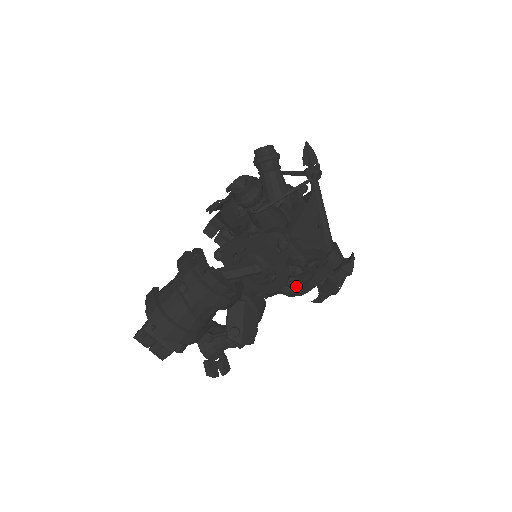
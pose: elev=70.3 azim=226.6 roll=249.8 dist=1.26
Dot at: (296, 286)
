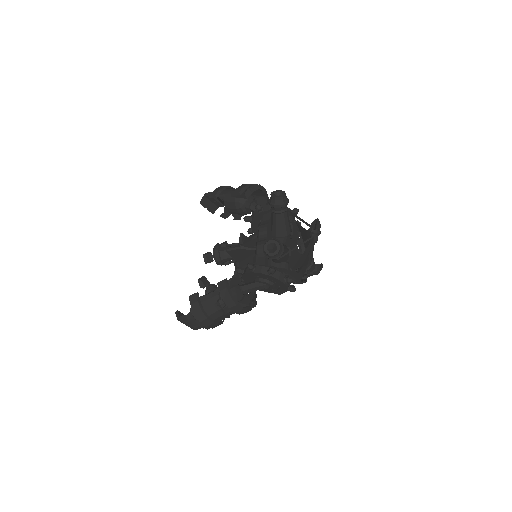
Dot at: occluded
